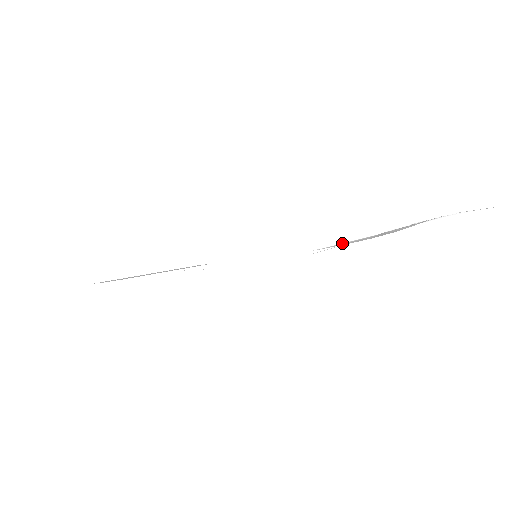
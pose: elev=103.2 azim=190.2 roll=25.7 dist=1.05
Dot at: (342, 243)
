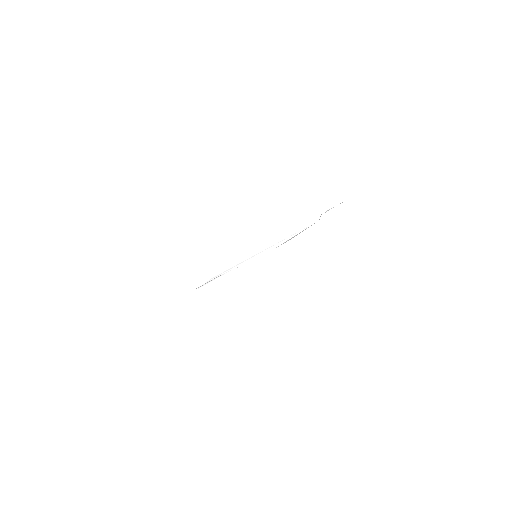
Dot at: occluded
